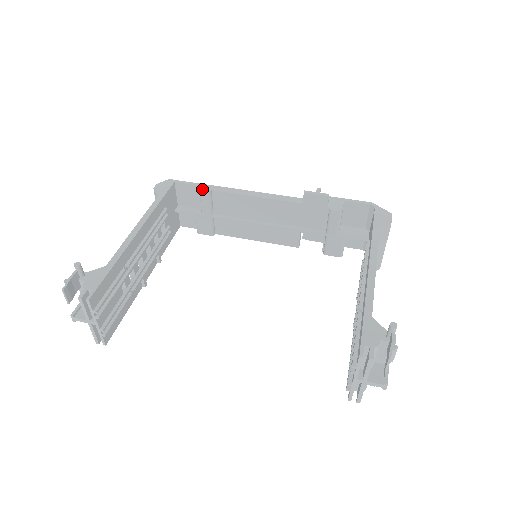
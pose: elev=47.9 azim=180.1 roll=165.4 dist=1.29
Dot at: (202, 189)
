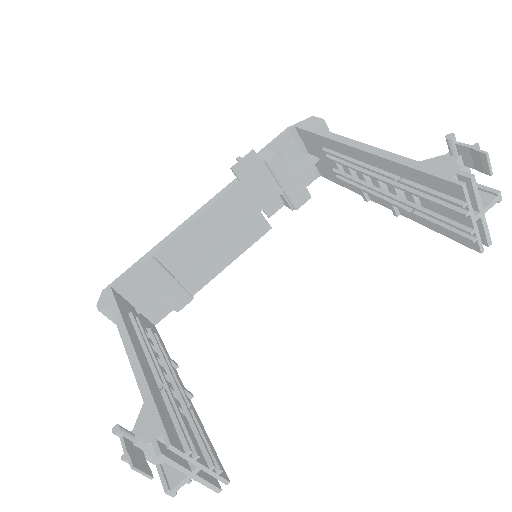
Dot at: (143, 263)
